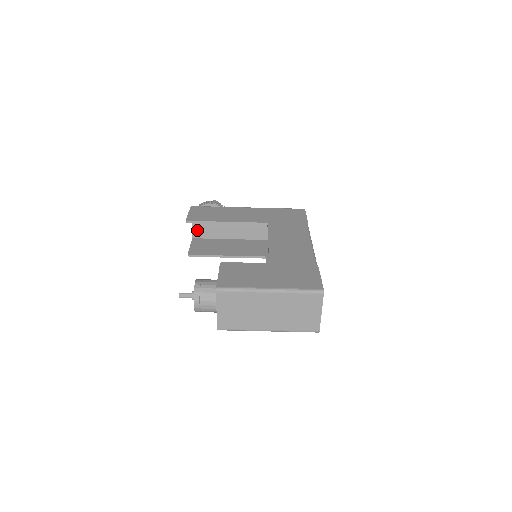
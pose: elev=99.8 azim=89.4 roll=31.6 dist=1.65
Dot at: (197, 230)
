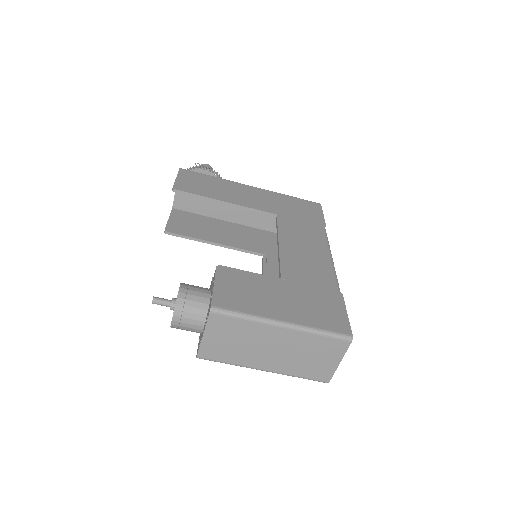
Dot at: (181, 199)
